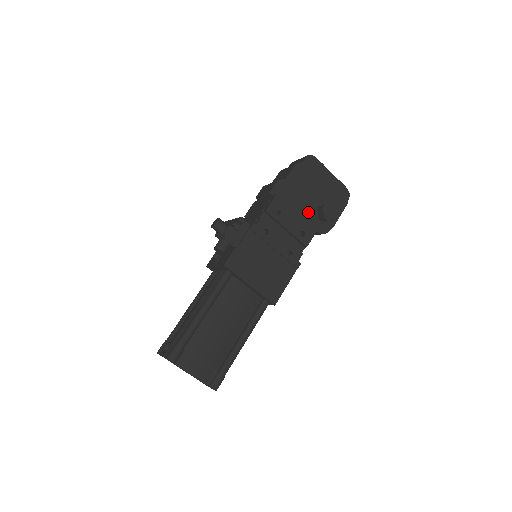
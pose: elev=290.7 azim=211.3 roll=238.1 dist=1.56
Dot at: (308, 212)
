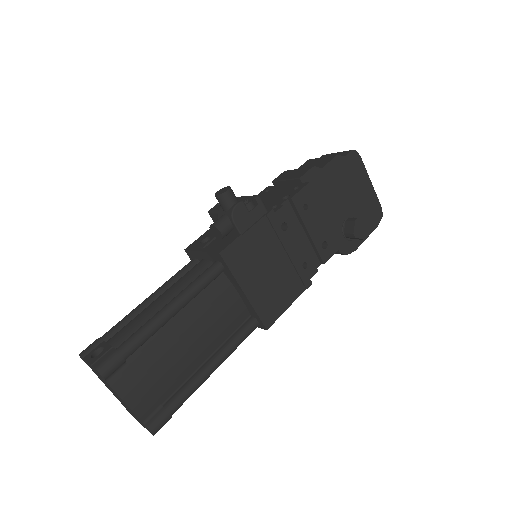
Dot at: (335, 220)
